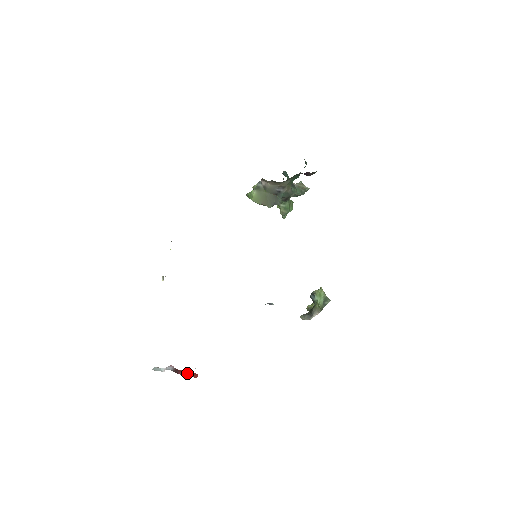
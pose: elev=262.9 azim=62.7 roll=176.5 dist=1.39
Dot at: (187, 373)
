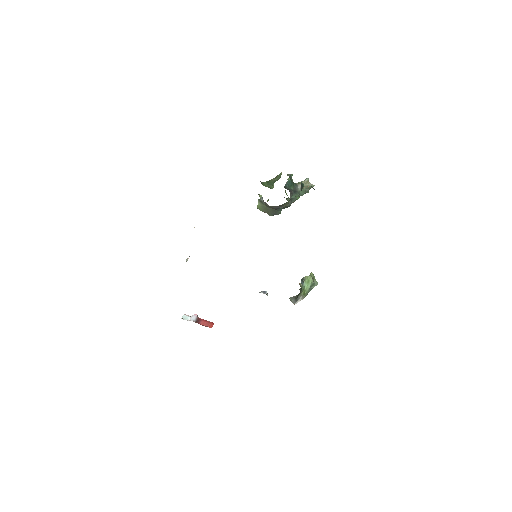
Dot at: (206, 322)
